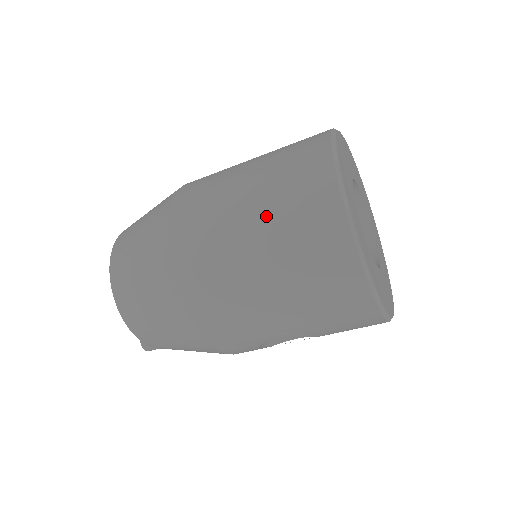
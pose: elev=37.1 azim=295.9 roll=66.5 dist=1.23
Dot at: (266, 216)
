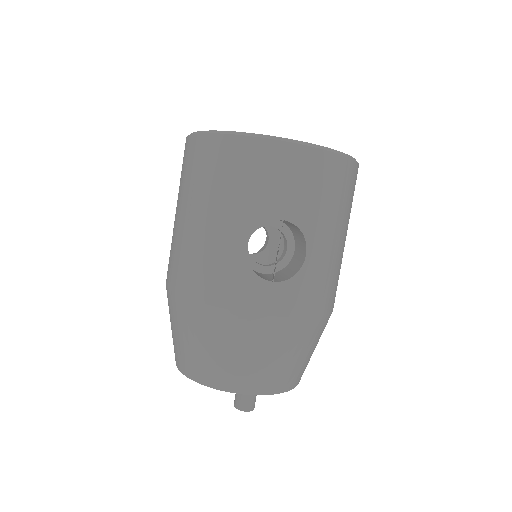
Dot at: occluded
